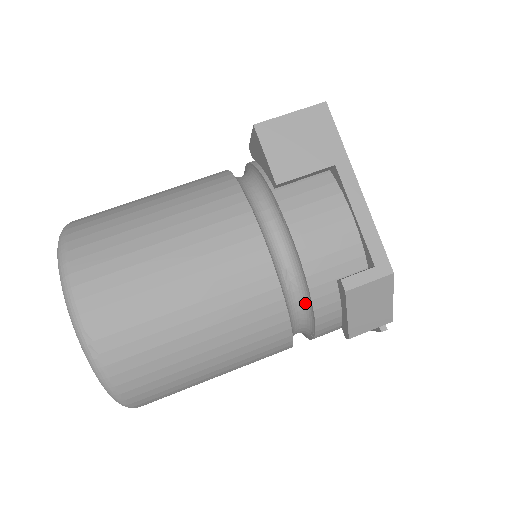
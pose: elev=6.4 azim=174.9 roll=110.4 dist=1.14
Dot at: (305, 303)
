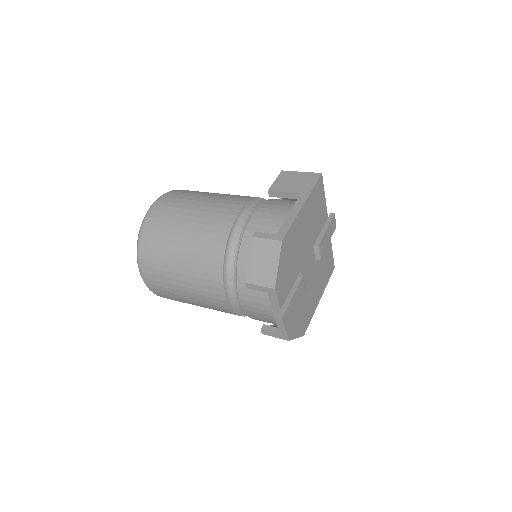
Dot at: occluded
